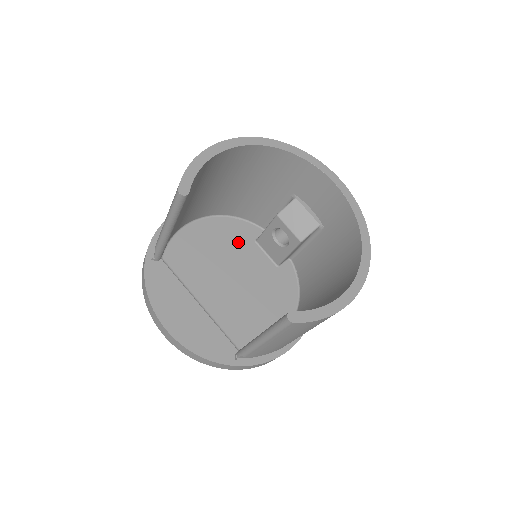
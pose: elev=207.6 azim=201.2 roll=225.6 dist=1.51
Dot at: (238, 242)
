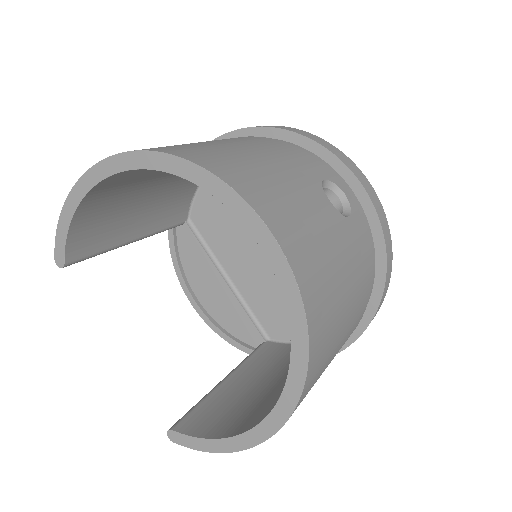
Dot at: occluded
